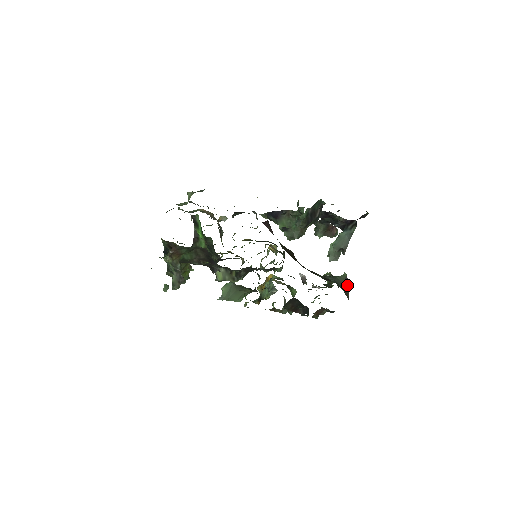
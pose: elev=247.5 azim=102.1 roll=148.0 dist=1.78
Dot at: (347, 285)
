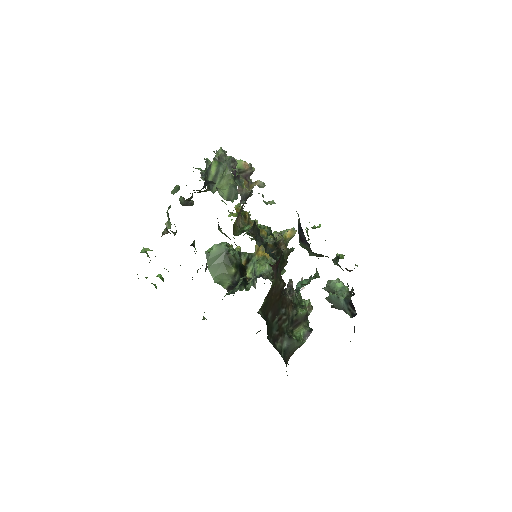
Dot at: (301, 345)
